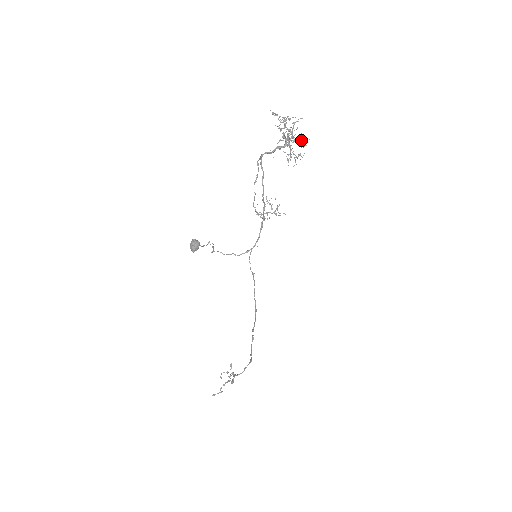
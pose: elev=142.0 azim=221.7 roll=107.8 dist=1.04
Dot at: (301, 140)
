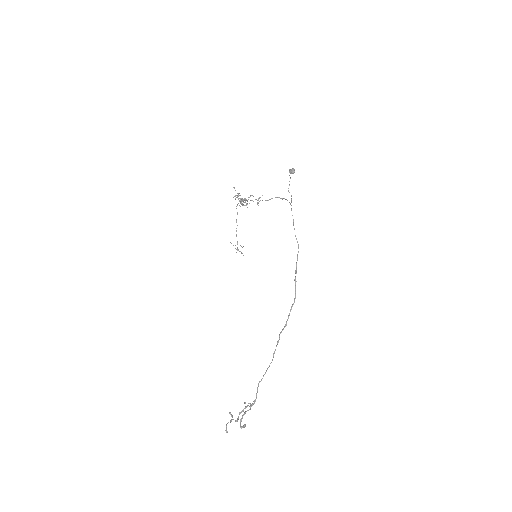
Dot at: occluded
